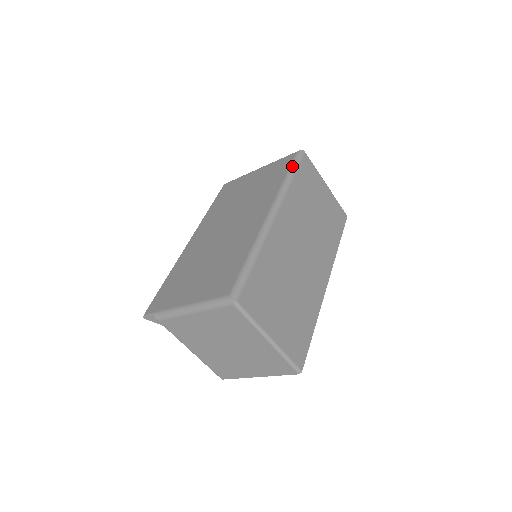
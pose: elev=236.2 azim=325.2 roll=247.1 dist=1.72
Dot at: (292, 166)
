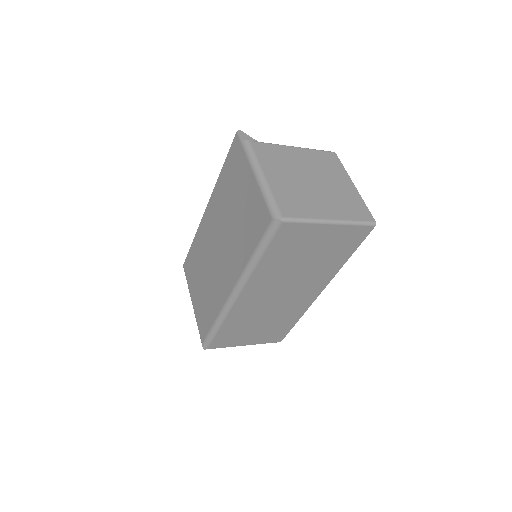
Dot at: (260, 244)
